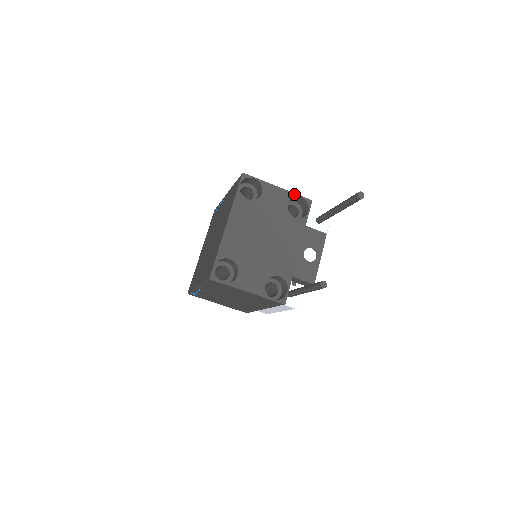
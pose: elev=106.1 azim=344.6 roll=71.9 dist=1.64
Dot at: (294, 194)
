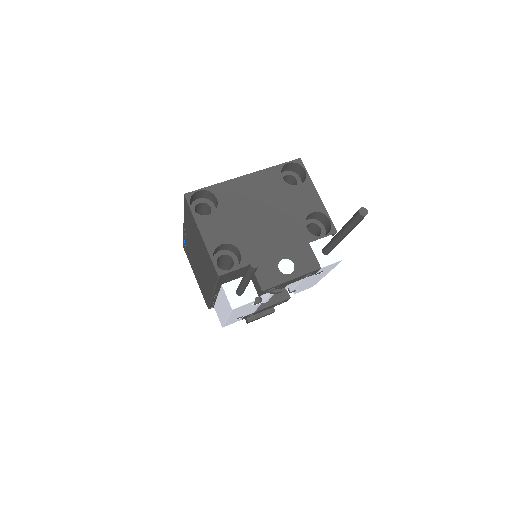
Dot at: (326, 212)
